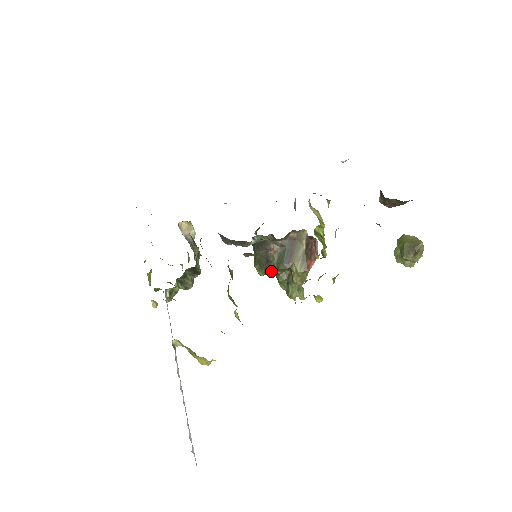
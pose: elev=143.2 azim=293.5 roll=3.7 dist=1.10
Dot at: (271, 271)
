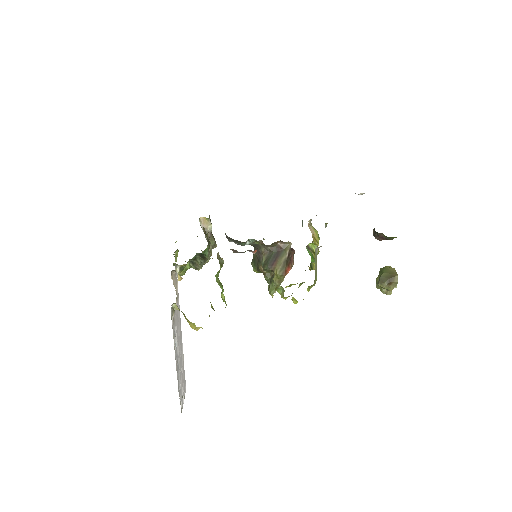
Dot at: (260, 269)
